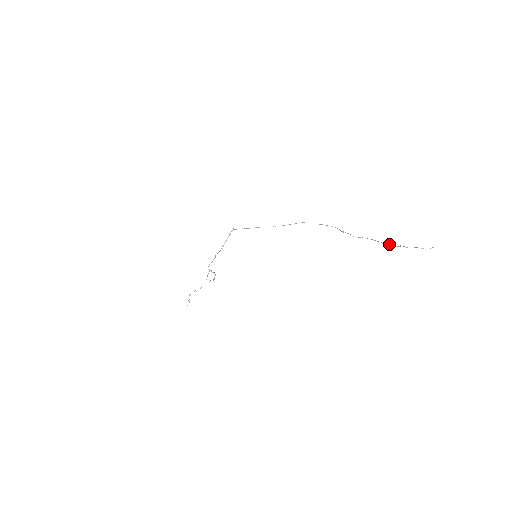
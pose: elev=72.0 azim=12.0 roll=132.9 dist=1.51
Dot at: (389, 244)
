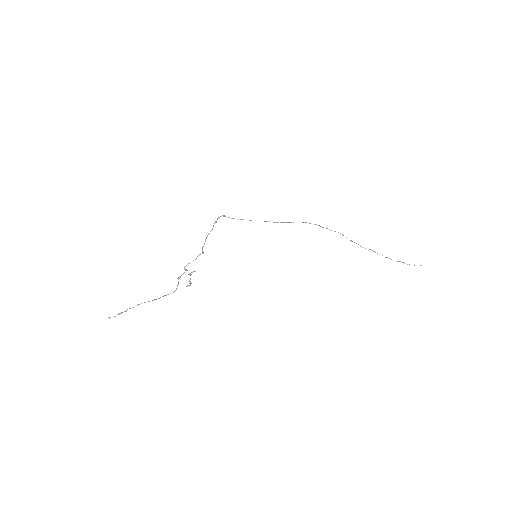
Dot at: occluded
